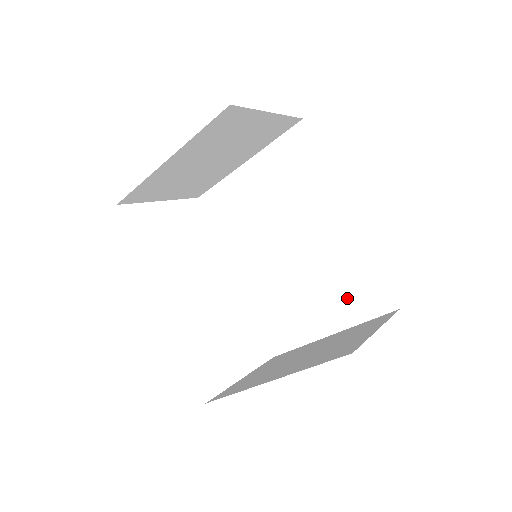
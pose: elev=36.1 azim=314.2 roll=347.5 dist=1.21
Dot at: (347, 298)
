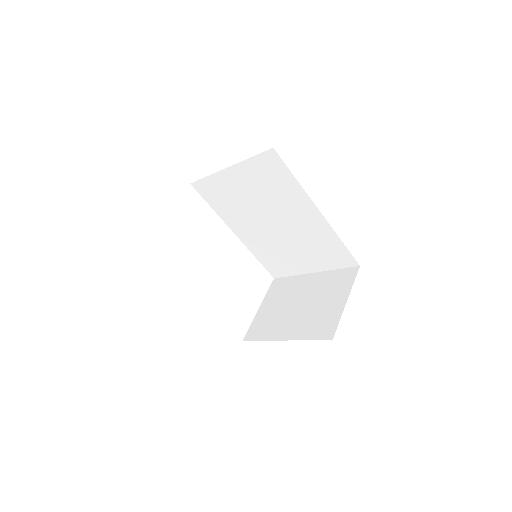
Dot at: (323, 257)
